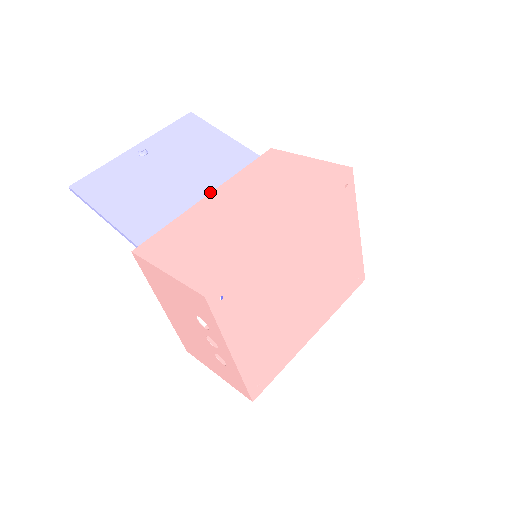
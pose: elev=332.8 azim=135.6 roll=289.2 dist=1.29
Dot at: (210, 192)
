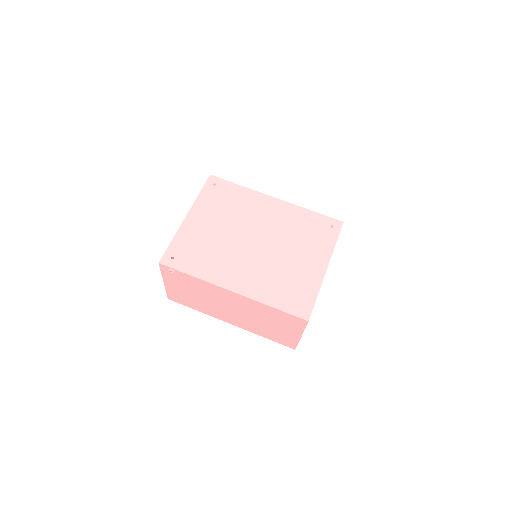
Dot at: occluded
